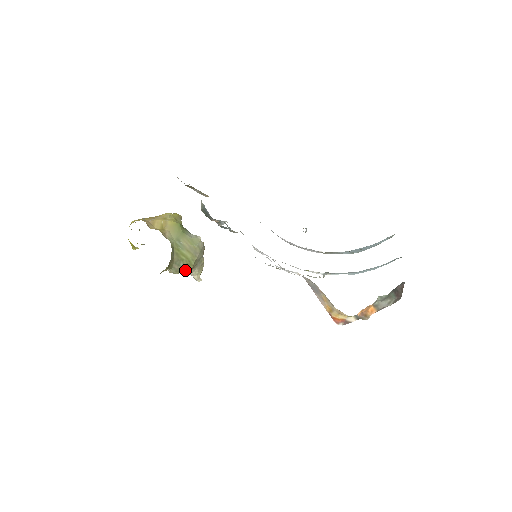
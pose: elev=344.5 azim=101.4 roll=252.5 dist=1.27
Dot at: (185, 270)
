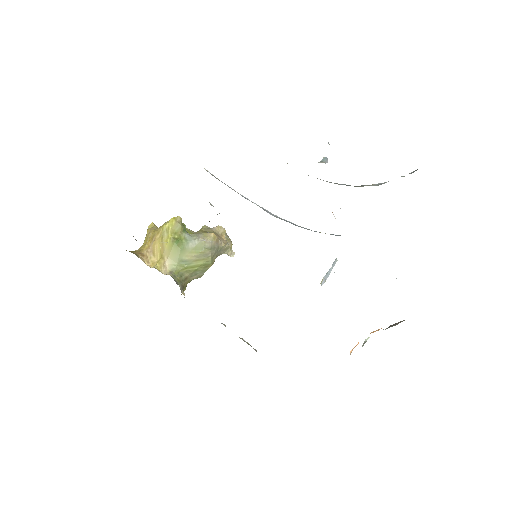
Dot at: (208, 267)
